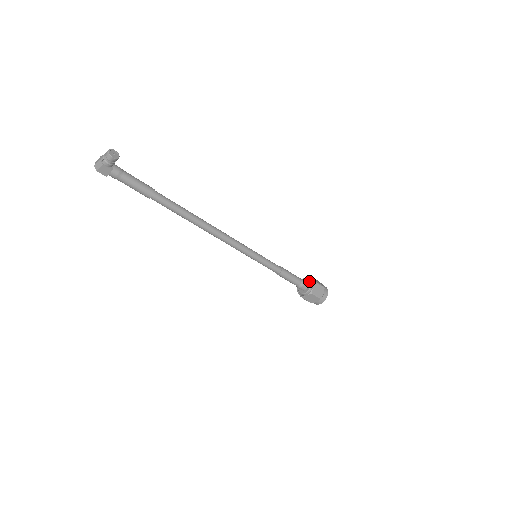
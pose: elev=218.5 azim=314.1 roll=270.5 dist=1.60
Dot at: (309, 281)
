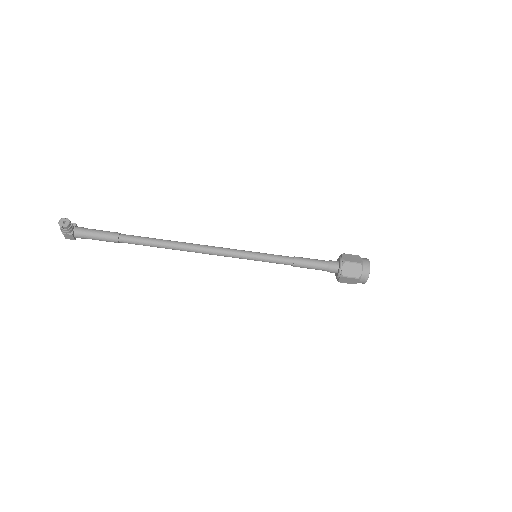
Dot at: (339, 261)
